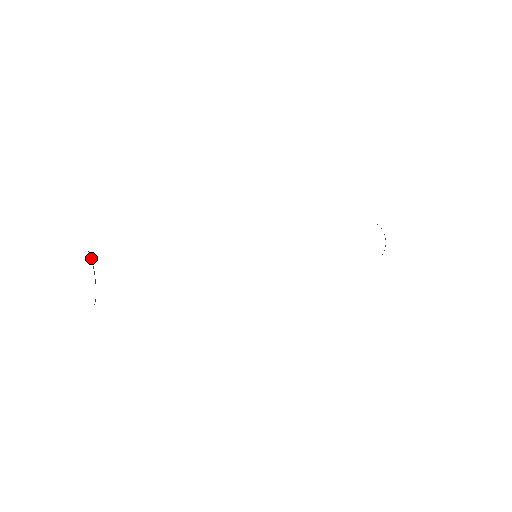
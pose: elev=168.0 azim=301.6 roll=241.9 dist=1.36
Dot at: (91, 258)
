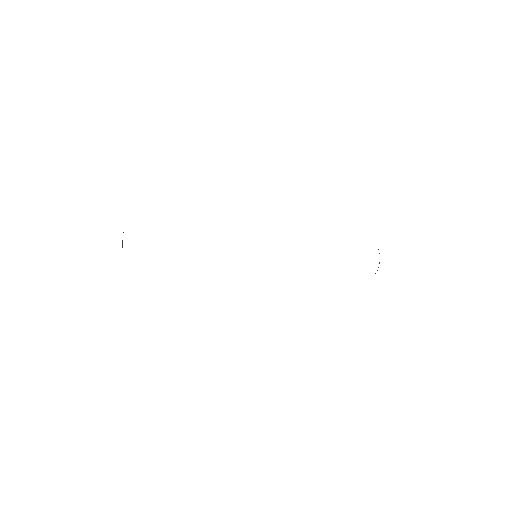
Dot at: (122, 244)
